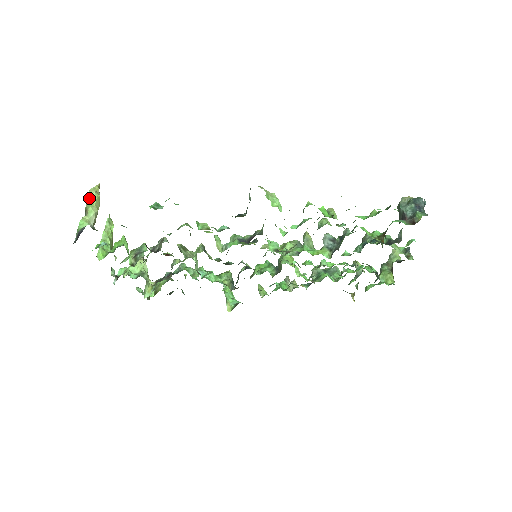
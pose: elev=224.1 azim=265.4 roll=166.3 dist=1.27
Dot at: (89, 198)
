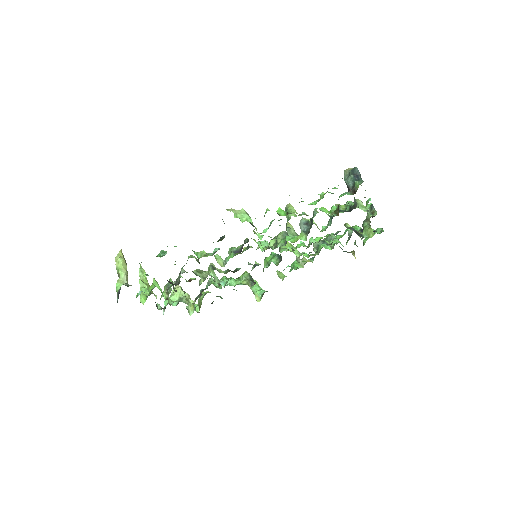
Dot at: (117, 264)
